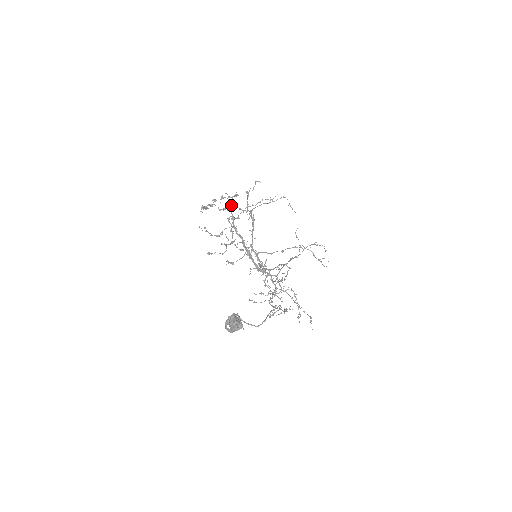
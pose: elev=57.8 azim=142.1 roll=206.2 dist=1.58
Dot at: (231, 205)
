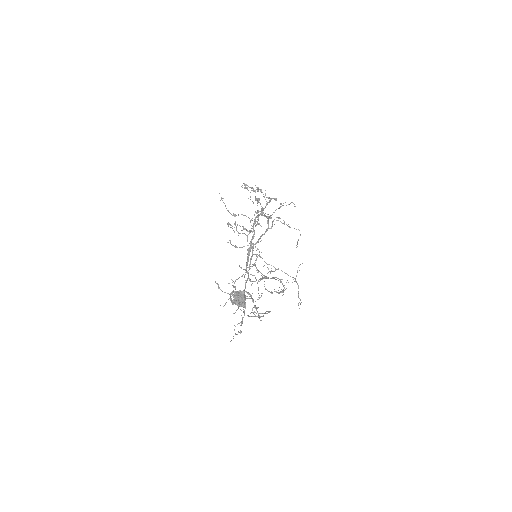
Dot at: occluded
